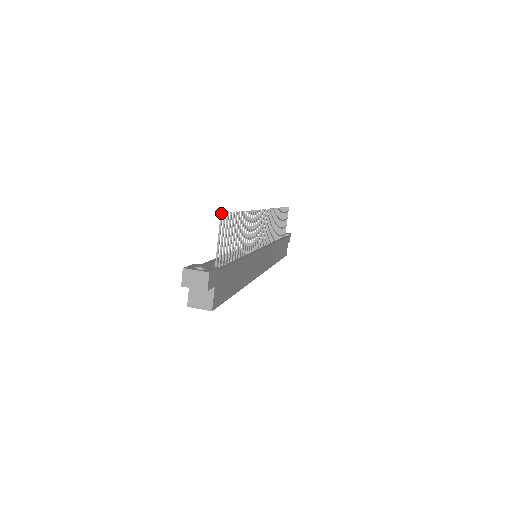
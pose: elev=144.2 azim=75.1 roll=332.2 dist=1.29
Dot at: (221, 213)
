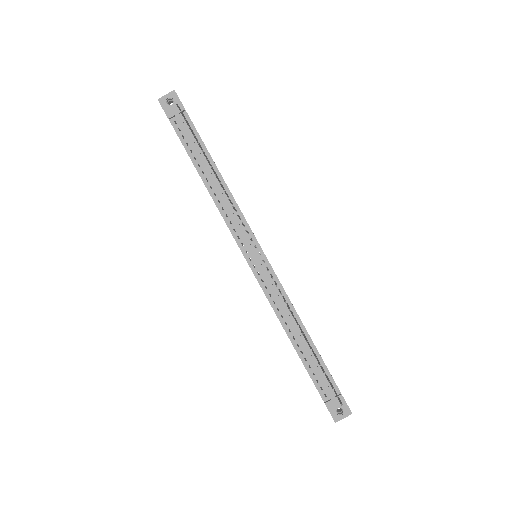
Dot at: occluded
